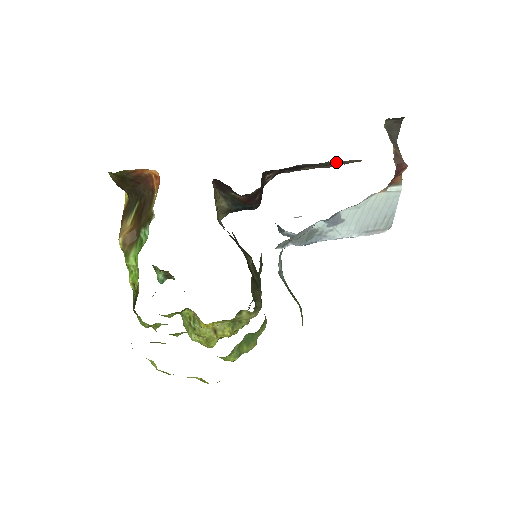
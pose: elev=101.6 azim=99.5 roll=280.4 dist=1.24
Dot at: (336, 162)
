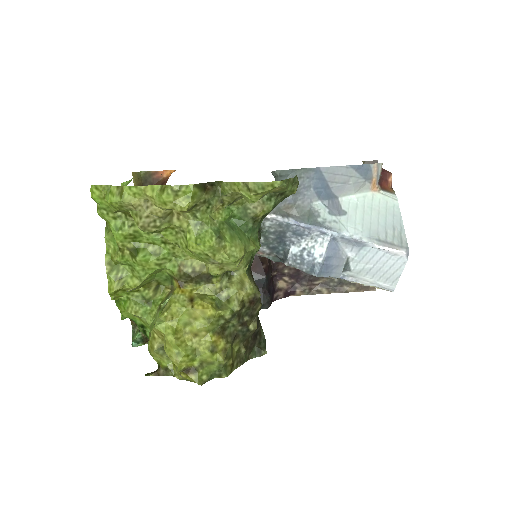
Dot at: occluded
